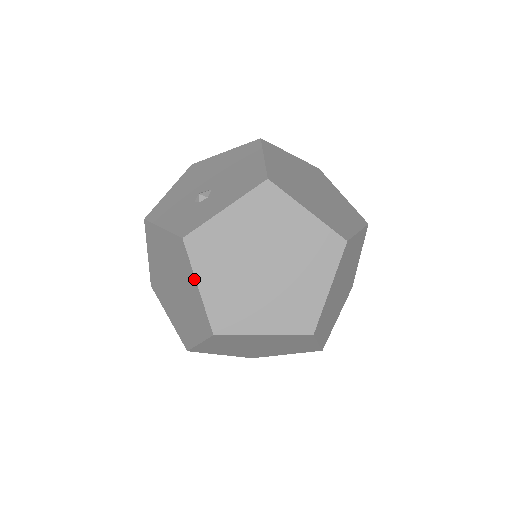
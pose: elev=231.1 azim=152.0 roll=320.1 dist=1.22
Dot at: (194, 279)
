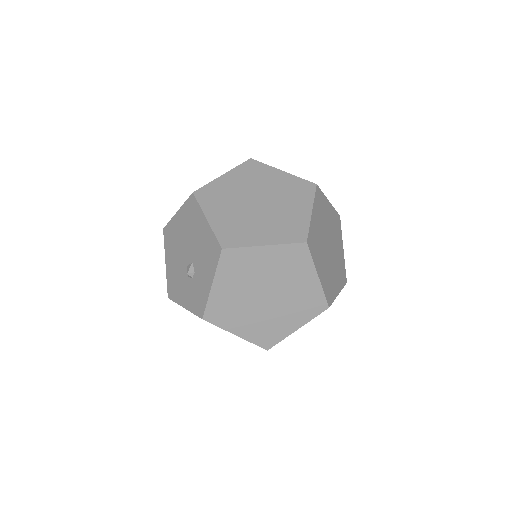
Dot at: occluded
